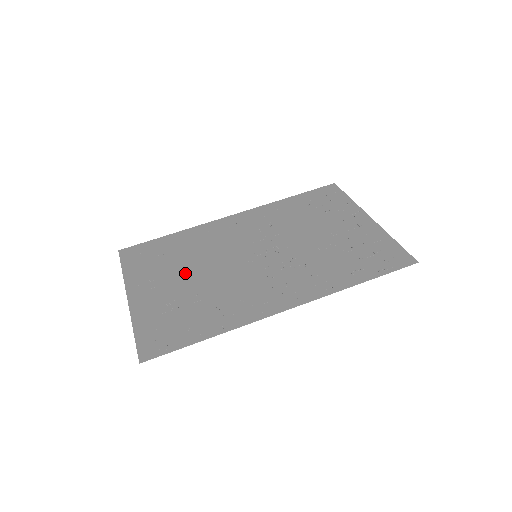
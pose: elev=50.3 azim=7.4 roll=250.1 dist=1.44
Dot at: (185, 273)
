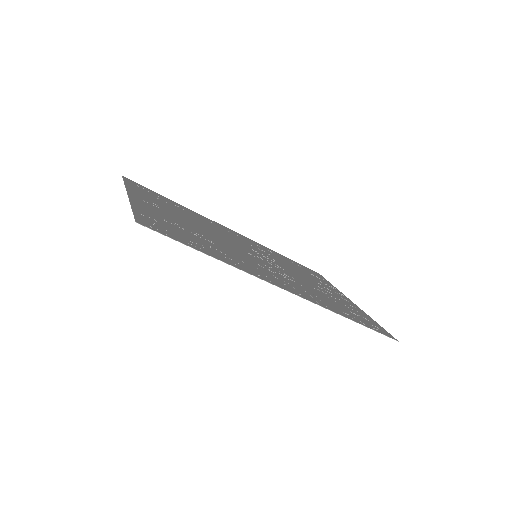
Dot at: (189, 221)
